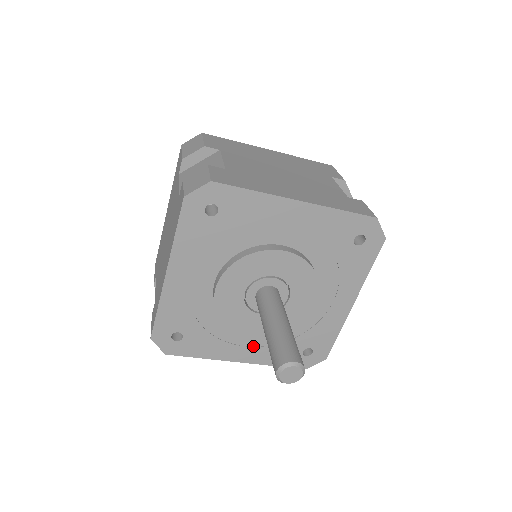
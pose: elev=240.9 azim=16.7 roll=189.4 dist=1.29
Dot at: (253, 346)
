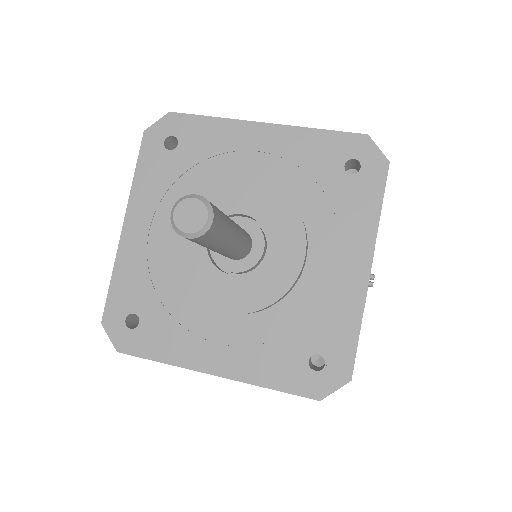
Dot at: (232, 345)
